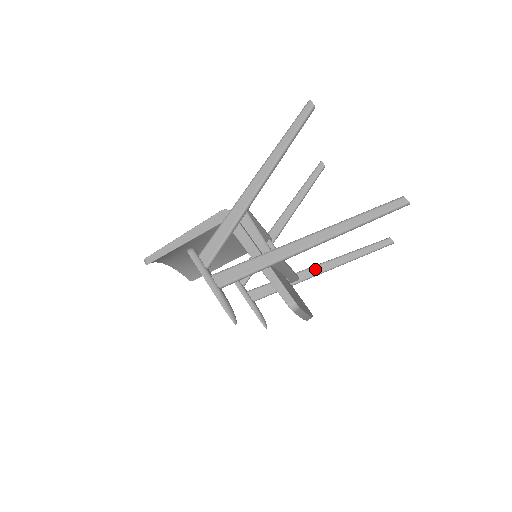
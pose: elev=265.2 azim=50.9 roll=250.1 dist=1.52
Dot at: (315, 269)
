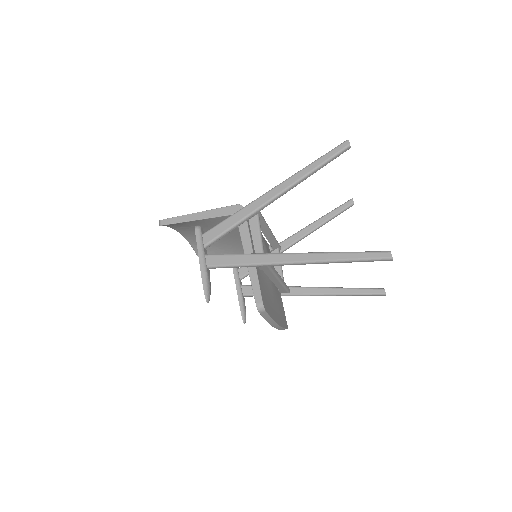
Dot at: (307, 290)
